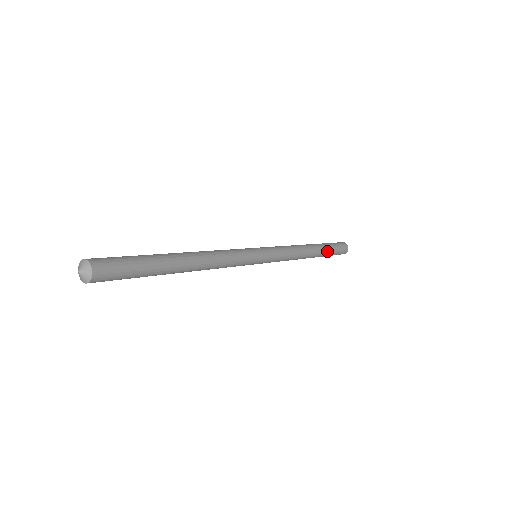
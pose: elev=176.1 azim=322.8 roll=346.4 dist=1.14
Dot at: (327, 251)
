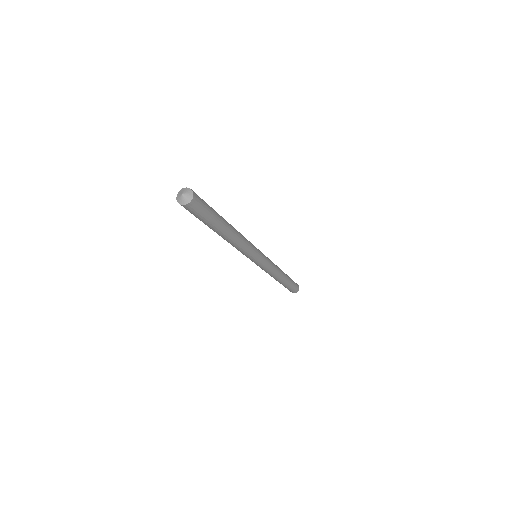
Dot at: (289, 282)
